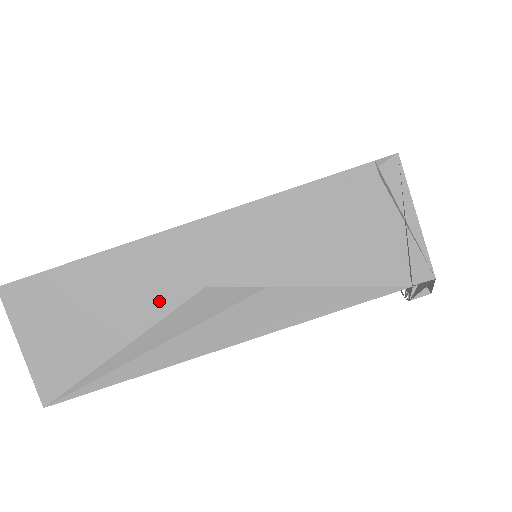
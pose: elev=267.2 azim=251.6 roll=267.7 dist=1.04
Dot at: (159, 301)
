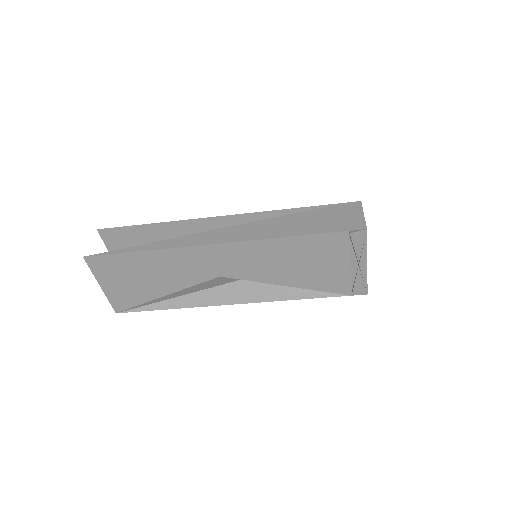
Dot at: (189, 279)
